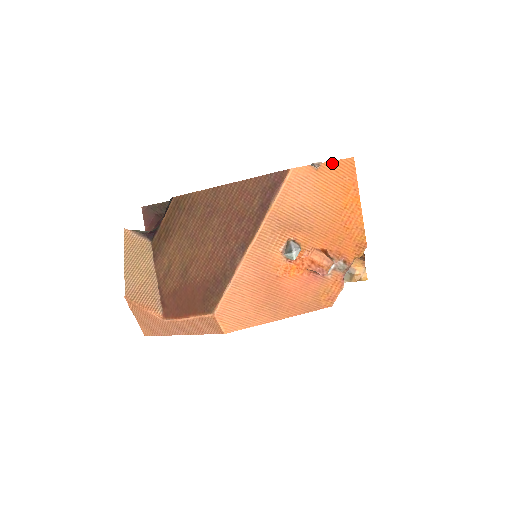
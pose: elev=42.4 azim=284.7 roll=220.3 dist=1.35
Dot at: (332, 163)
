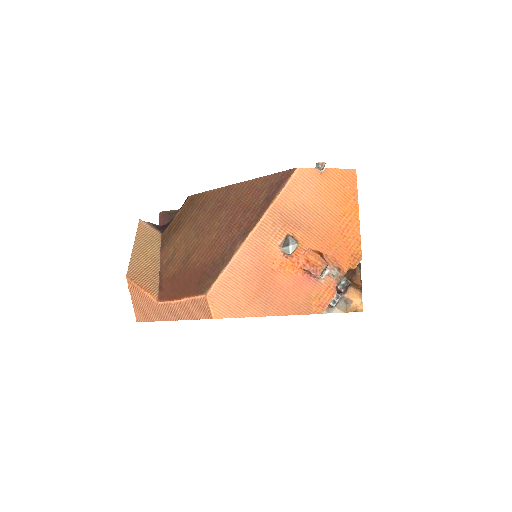
Dot at: (336, 170)
